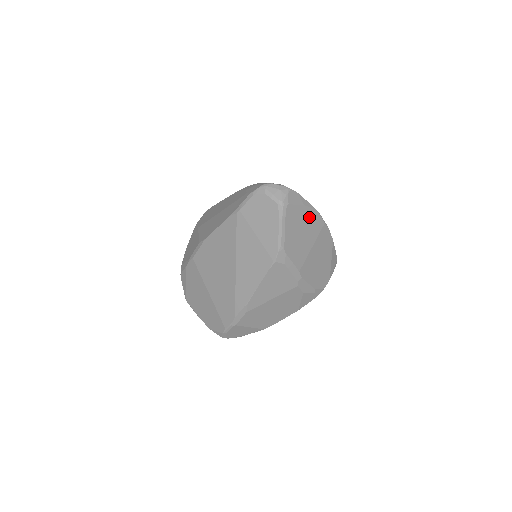
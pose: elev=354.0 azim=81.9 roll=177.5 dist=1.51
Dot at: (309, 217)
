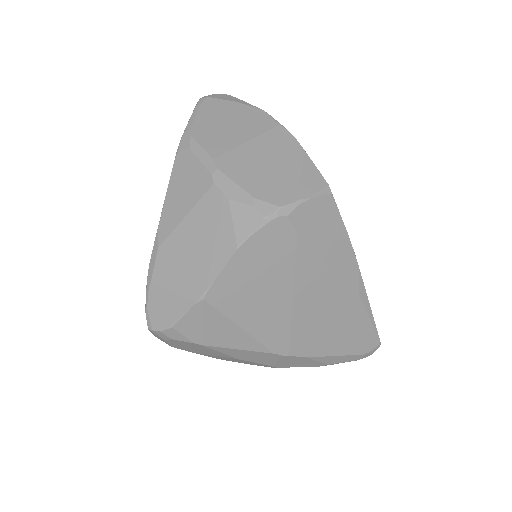
Dot at: (246, 114)
